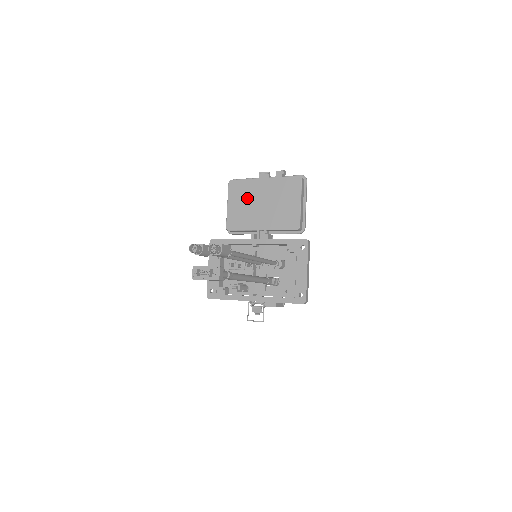
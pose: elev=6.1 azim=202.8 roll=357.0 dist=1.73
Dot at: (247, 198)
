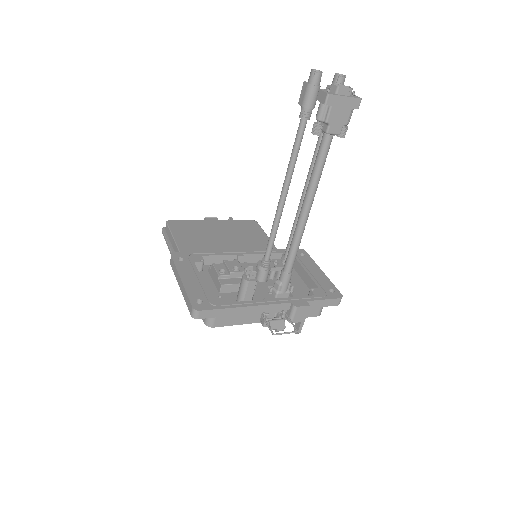
Dot at: (199, 232)
